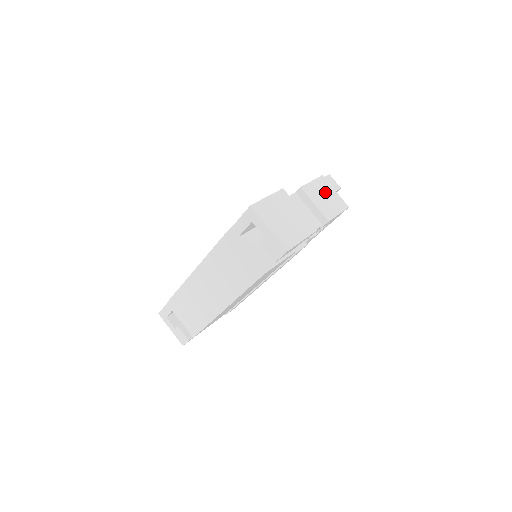
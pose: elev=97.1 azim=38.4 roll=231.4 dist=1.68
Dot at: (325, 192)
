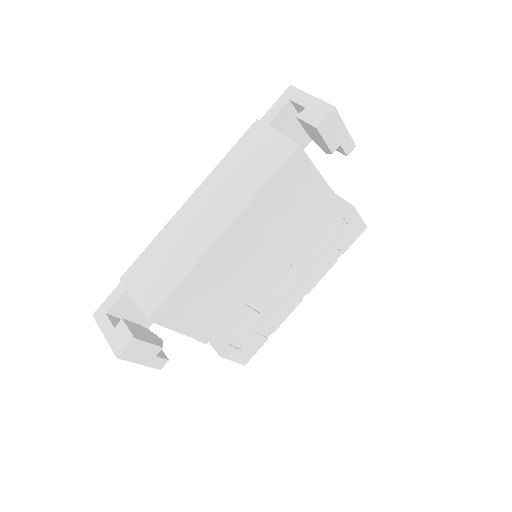
Dot at: occluded
